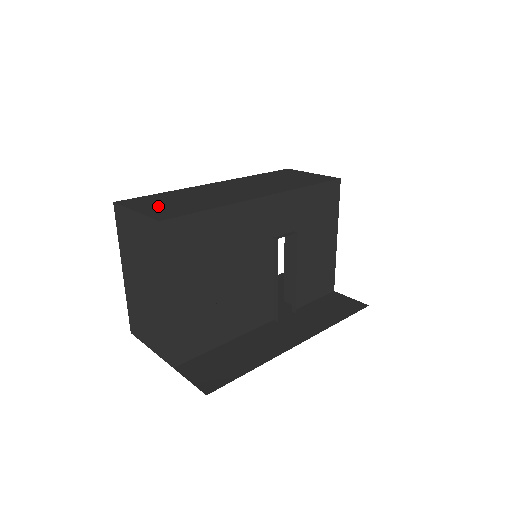
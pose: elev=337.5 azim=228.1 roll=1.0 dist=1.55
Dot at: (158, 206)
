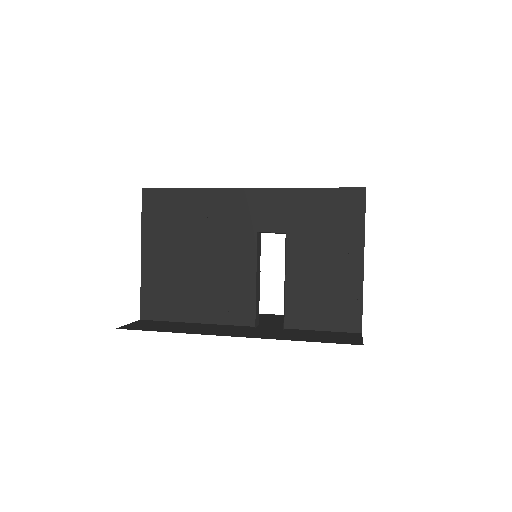
Dot at: occluded
